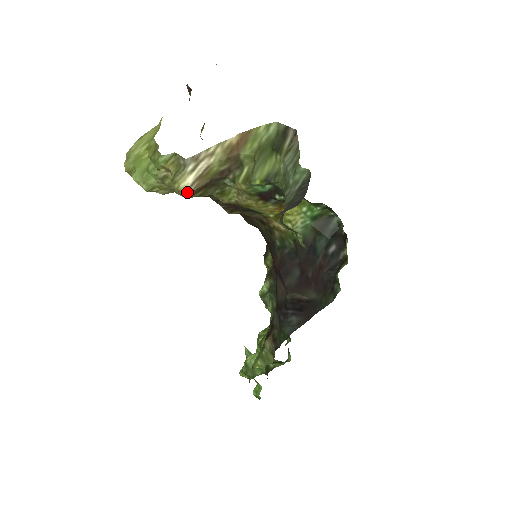
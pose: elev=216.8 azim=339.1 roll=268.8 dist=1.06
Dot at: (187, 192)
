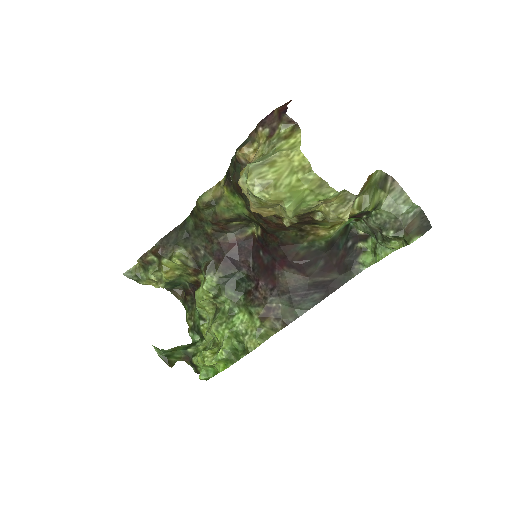
Dot at: (346, 220)
